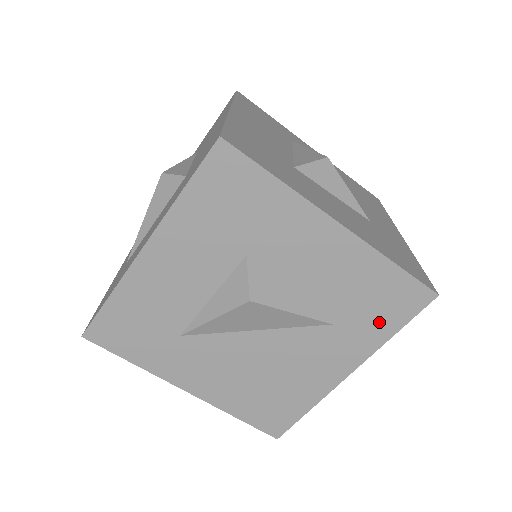
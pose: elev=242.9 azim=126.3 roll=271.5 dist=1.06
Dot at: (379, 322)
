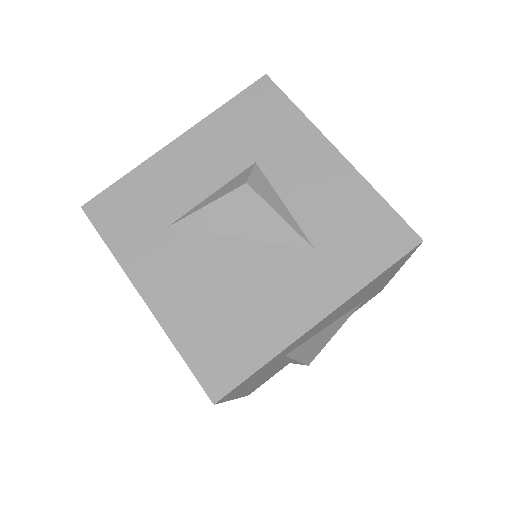
Dot at: (361, 258)
